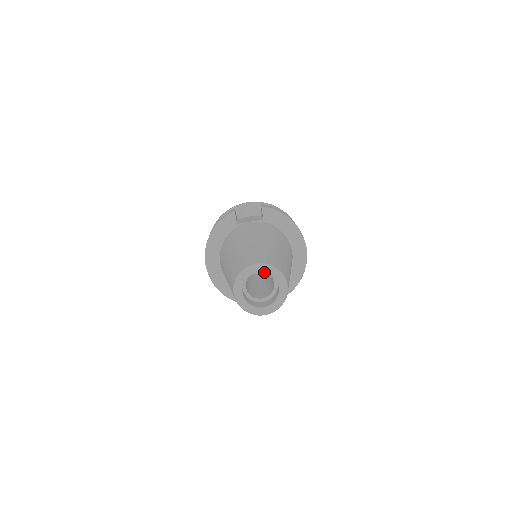
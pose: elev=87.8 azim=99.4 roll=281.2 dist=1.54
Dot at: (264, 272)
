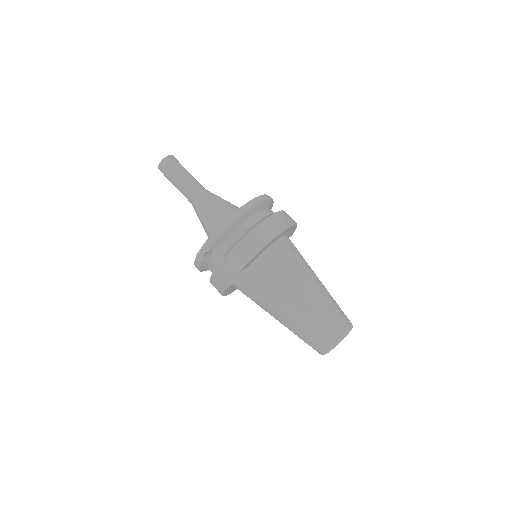
Dot at: (335, 346)
